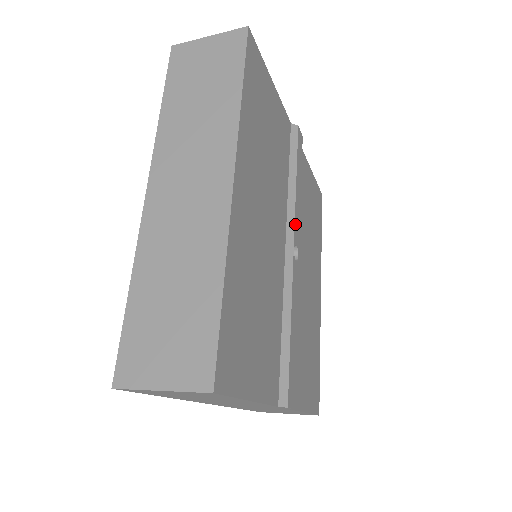
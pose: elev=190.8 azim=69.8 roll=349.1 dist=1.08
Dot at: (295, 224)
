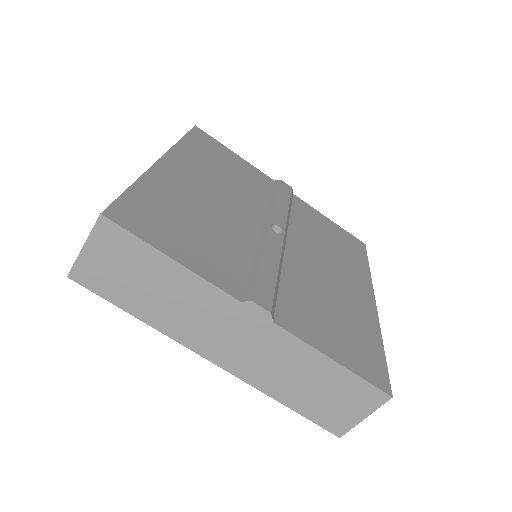
Dot at: (274, 216)
